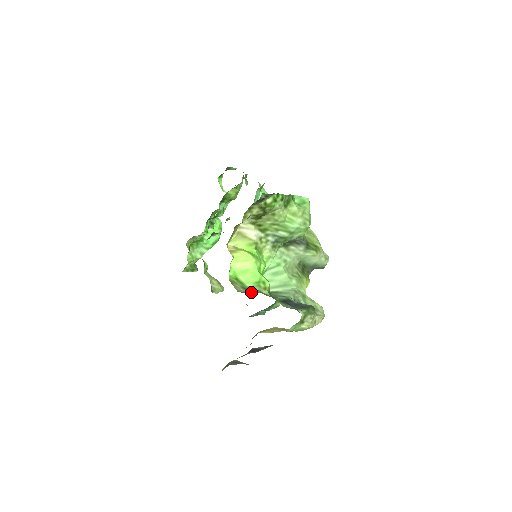
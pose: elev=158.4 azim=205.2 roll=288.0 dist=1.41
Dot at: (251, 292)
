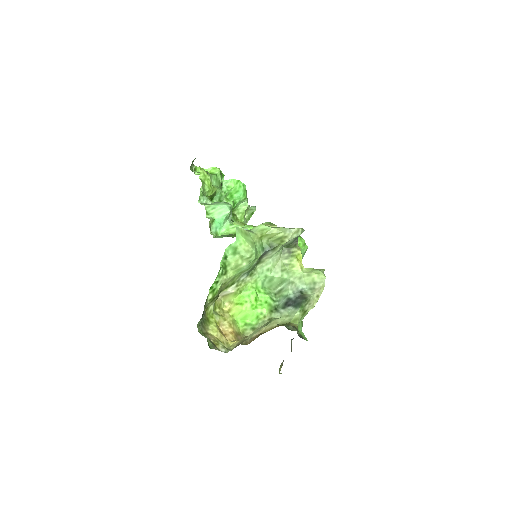
Dot at: (256, 335)
